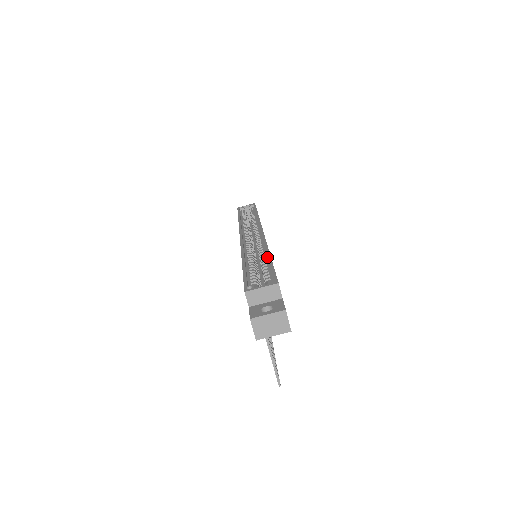
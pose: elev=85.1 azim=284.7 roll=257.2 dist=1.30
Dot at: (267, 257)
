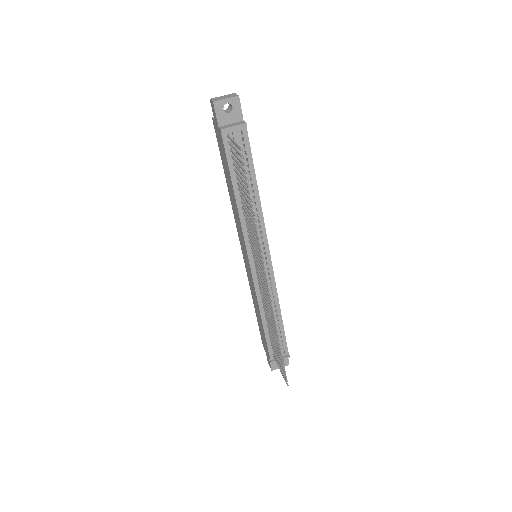
Dot at: occluded
